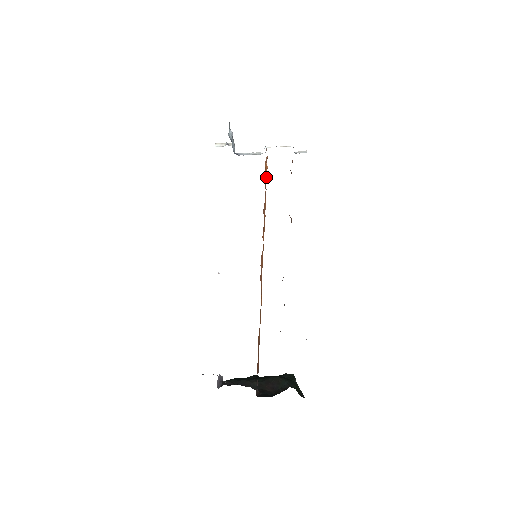
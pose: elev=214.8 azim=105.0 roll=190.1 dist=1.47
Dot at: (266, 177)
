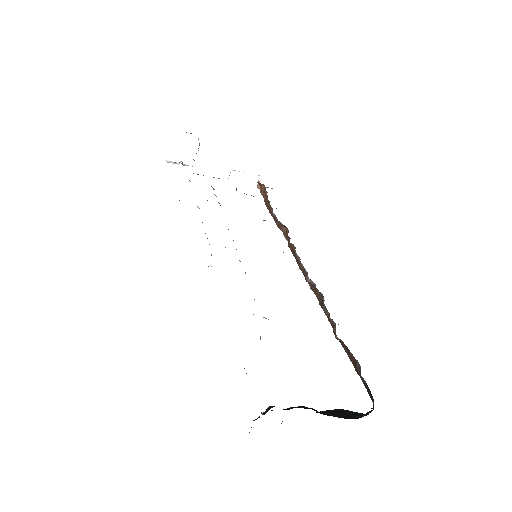
Dot at: occluded
